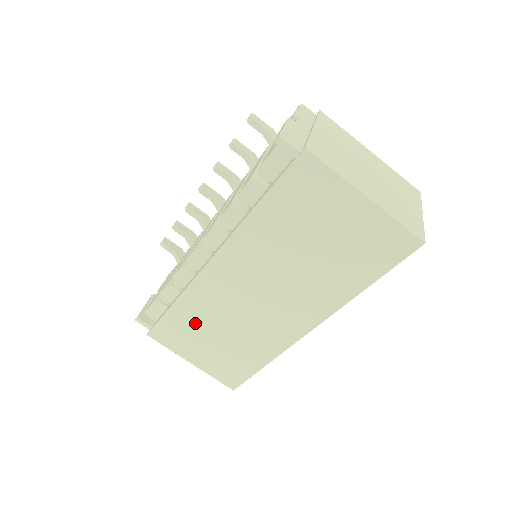
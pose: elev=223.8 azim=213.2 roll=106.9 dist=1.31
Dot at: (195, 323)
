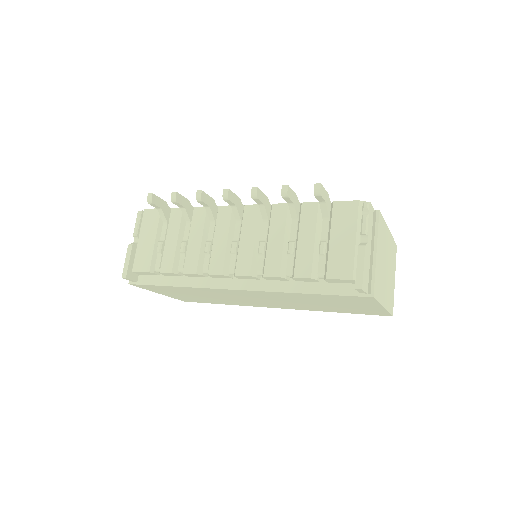
Dot at: (186, 292)
